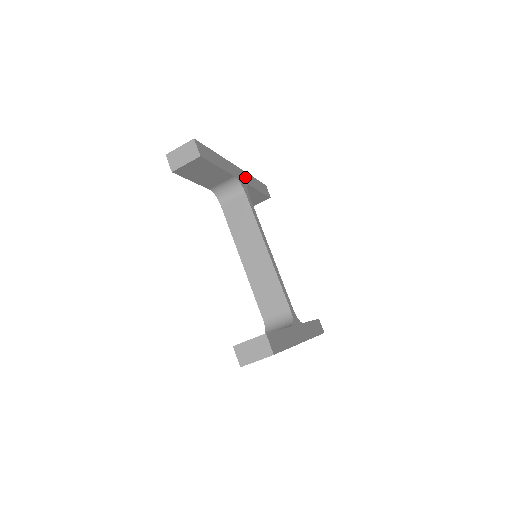
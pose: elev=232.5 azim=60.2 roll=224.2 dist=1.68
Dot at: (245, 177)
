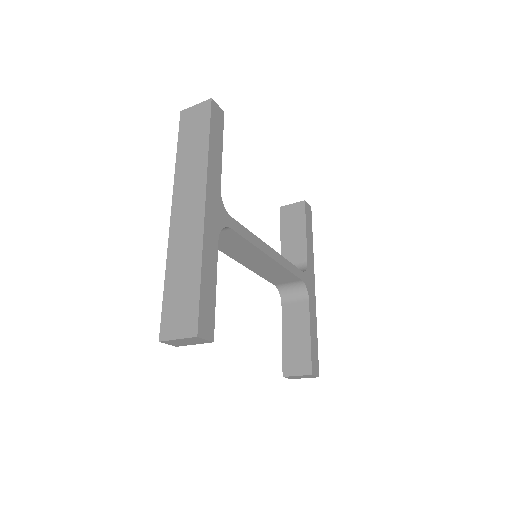
Dot at: (213, 189)
